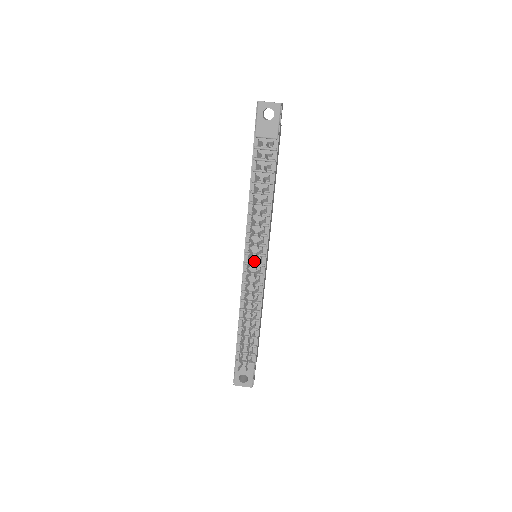
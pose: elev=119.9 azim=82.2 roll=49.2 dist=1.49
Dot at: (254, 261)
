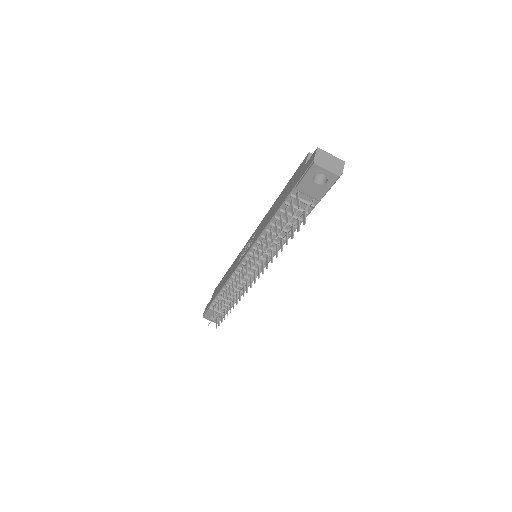
Dot at: (252, 265)
